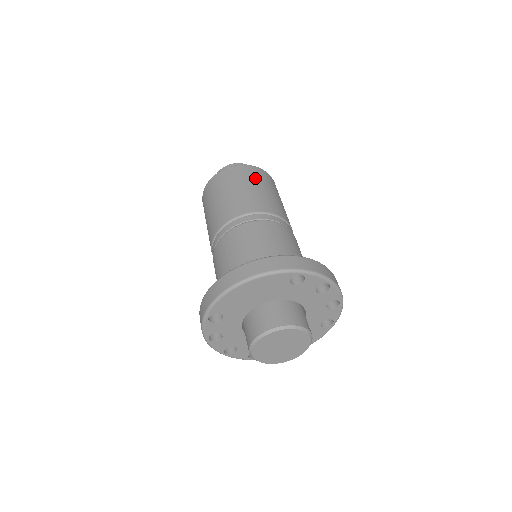
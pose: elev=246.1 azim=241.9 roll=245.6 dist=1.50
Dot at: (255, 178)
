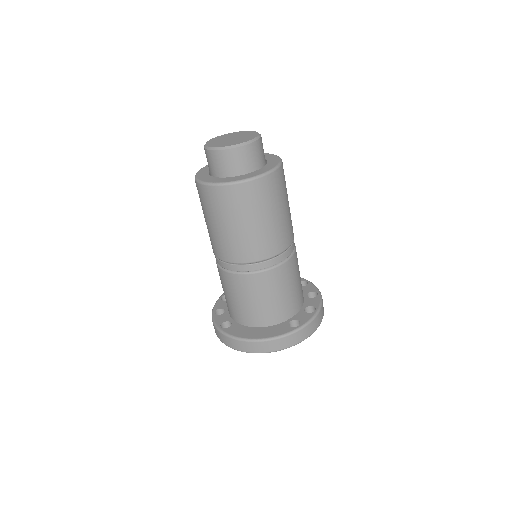
Dot at: (267, 202)
